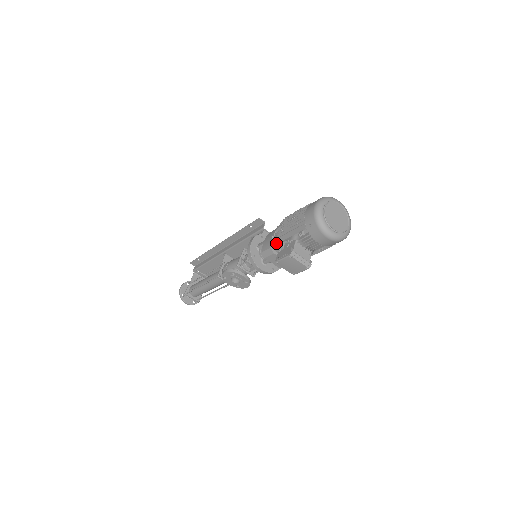
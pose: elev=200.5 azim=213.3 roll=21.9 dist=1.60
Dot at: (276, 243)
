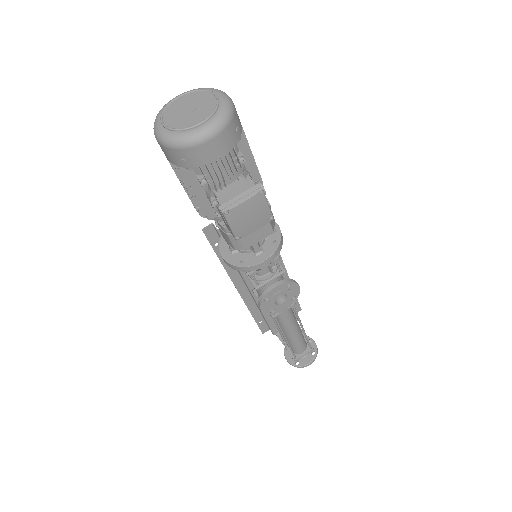
Dot at: (222, 224)
